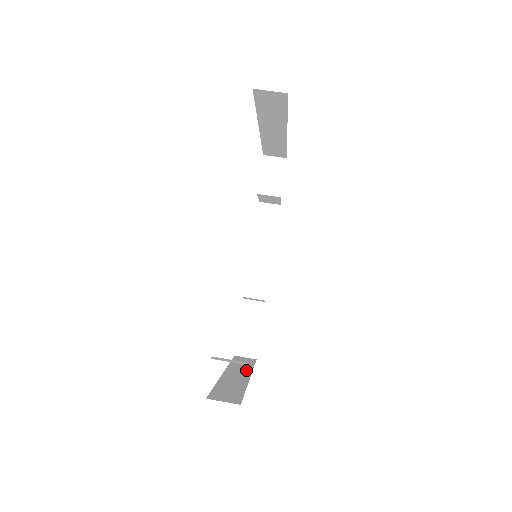
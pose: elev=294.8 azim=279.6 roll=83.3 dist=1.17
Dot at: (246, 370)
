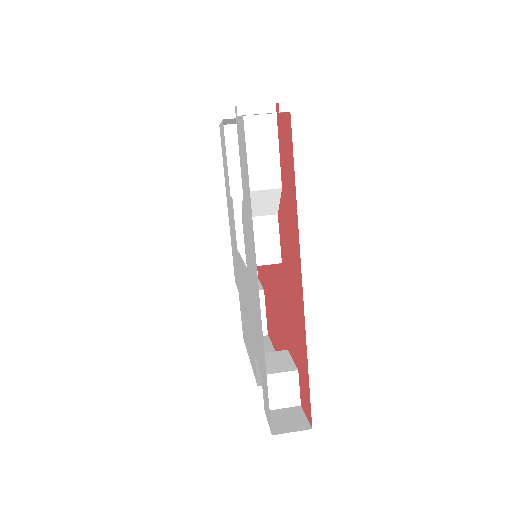
Dot at: occluded
